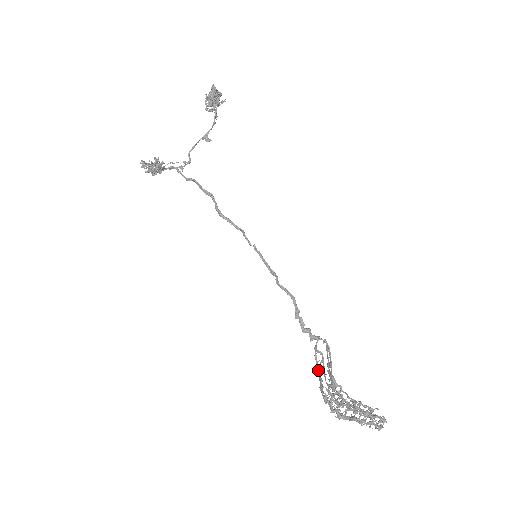
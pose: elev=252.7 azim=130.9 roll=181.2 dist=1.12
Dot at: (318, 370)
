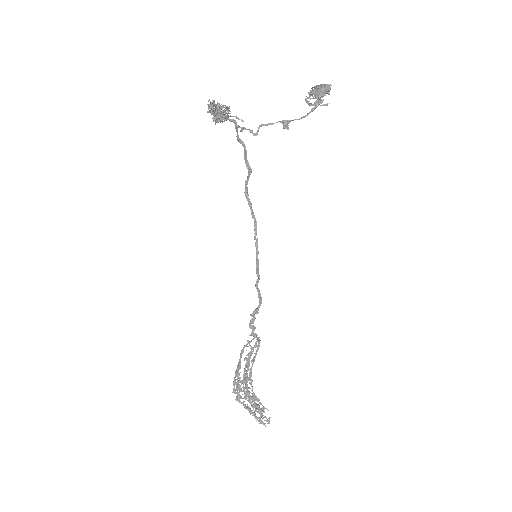
Dot at: (241, 357)
